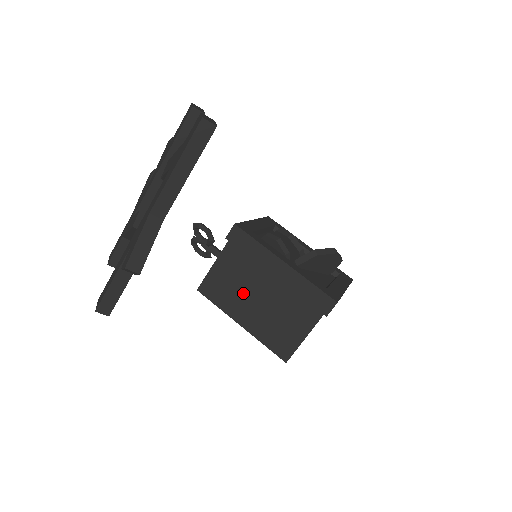
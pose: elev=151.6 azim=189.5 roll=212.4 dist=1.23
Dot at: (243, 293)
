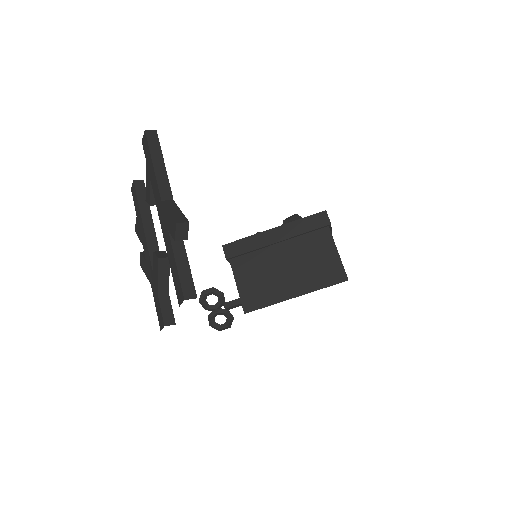
Dot at: (273, 276)
